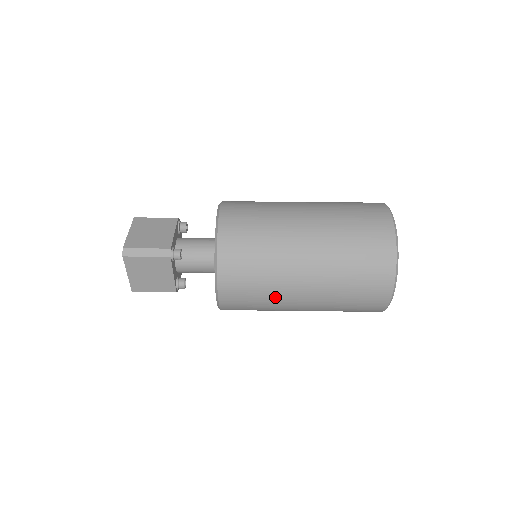
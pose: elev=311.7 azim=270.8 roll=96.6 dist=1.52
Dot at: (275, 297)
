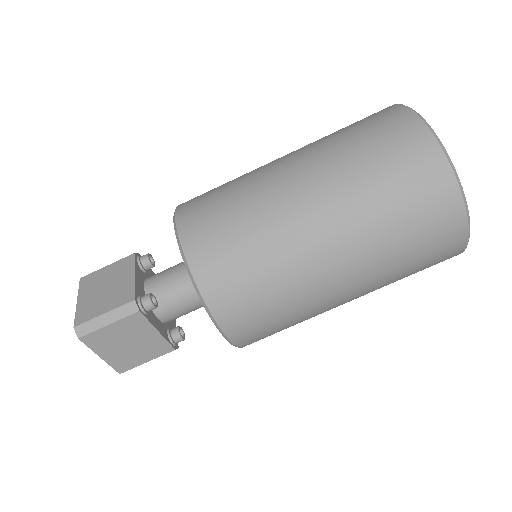
Dot at: (303, 302)
